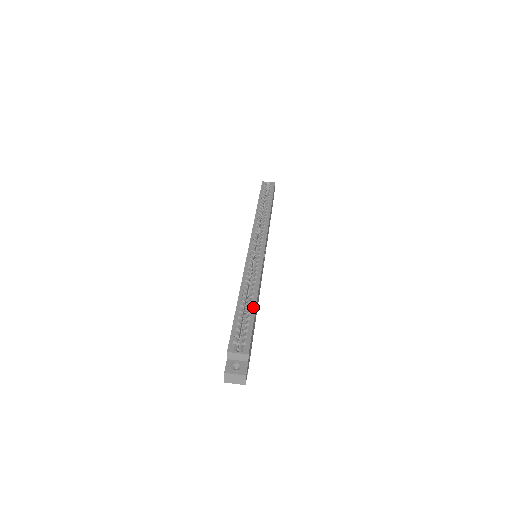
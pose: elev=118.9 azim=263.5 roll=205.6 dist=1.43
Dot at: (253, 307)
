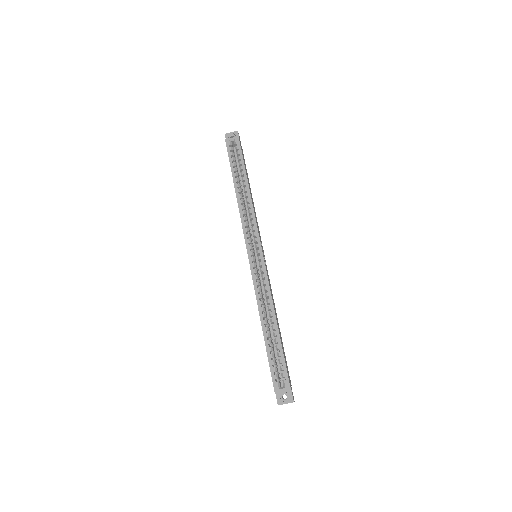
Dot at: (277, 336)
